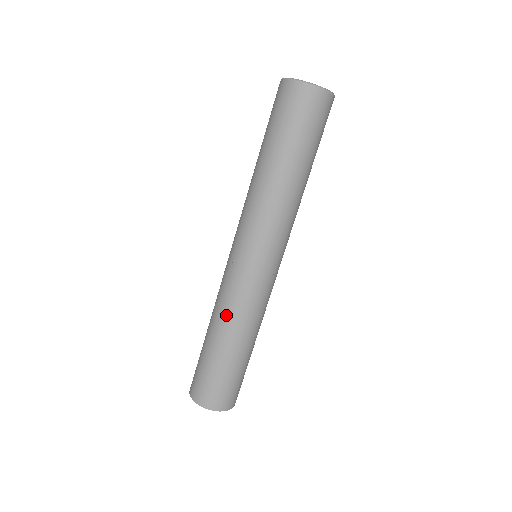
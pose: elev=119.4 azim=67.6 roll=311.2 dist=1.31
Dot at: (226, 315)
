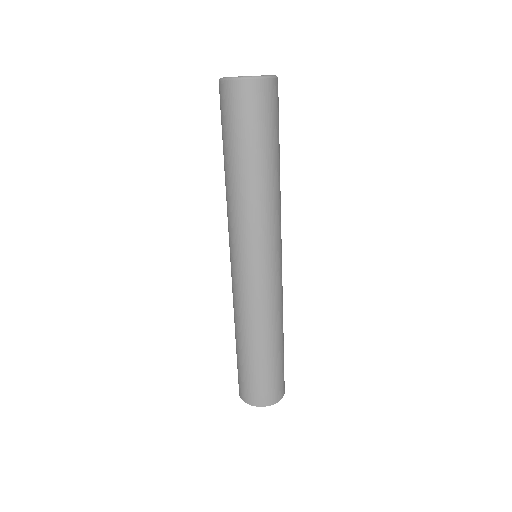
Dot at: (246, 321)
